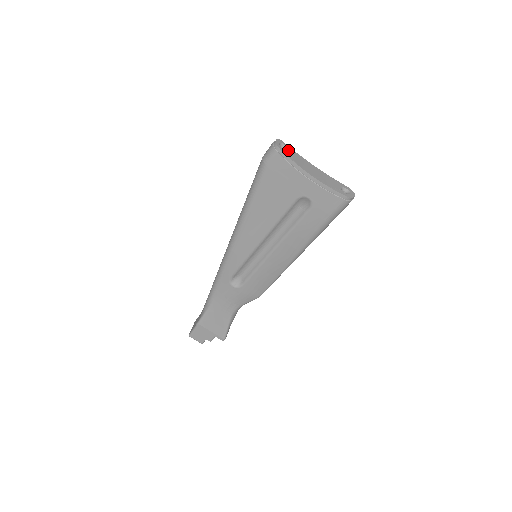
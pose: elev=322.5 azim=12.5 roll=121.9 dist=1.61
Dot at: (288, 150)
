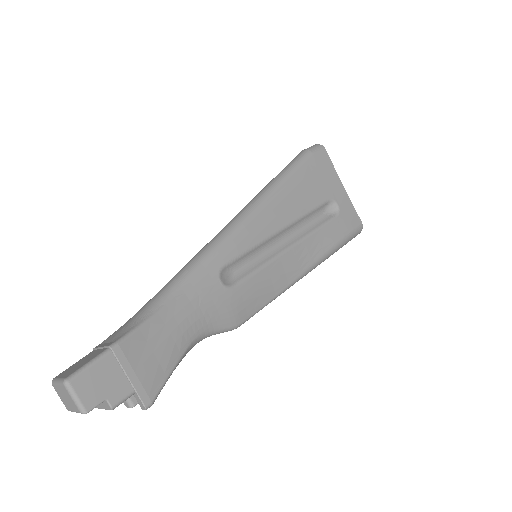
Dot at: occluded
